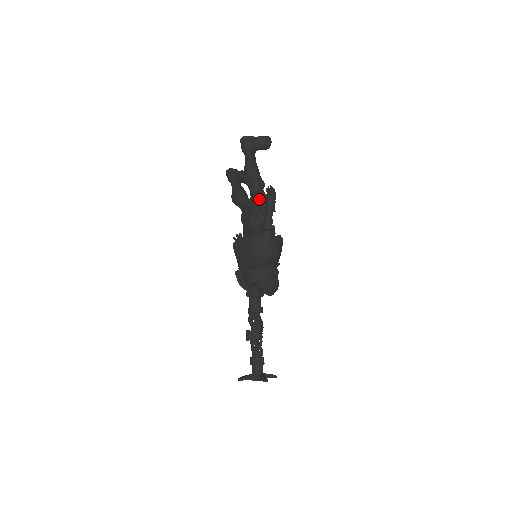
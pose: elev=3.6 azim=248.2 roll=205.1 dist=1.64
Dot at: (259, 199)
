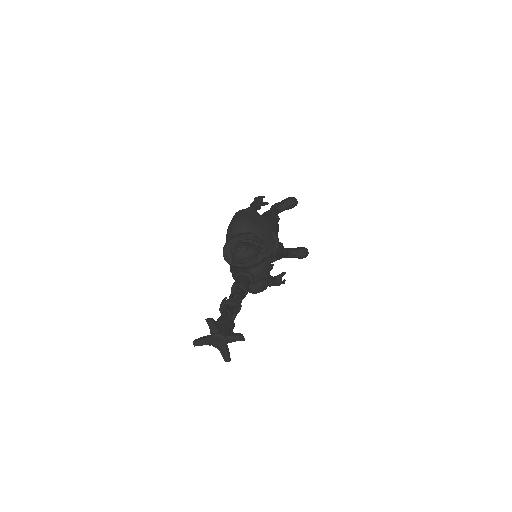
Dot at: occluded
